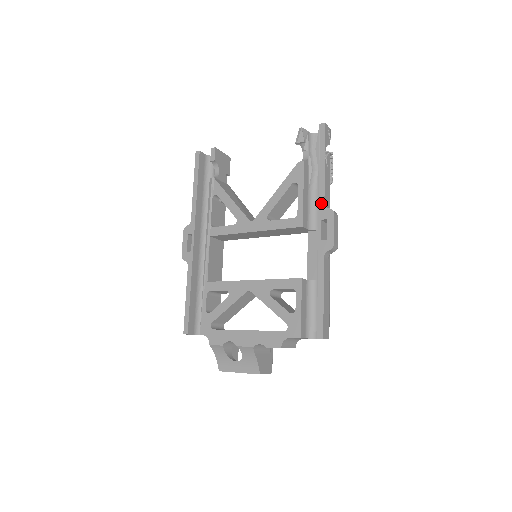
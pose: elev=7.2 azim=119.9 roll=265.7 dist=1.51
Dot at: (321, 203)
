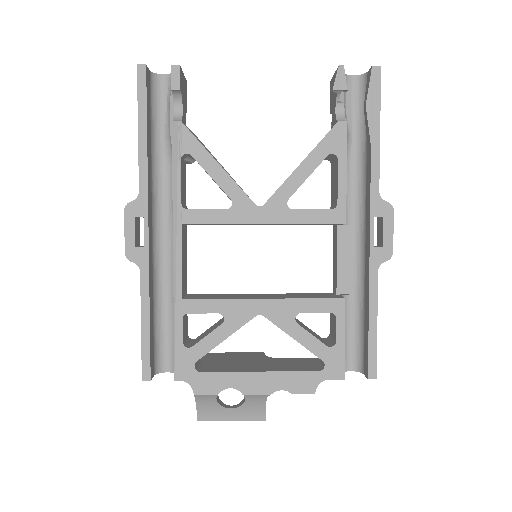
Dot at: (374, 192)
